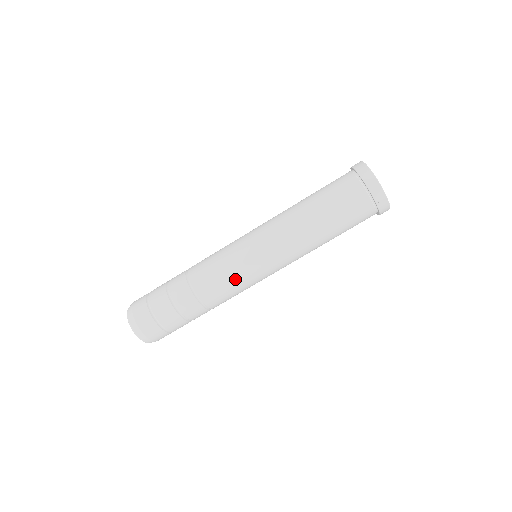
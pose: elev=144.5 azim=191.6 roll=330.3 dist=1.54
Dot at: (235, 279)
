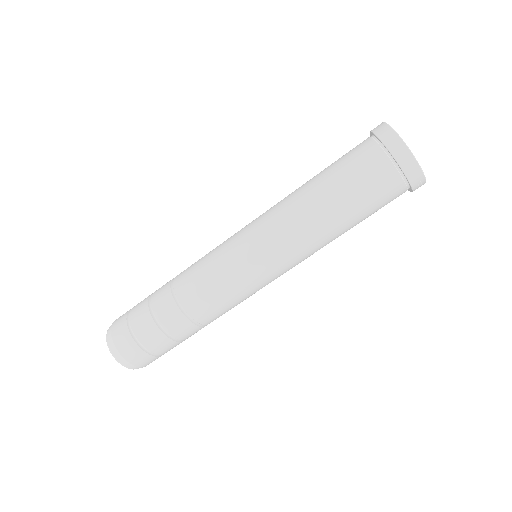
Dot at: (239, 296)
